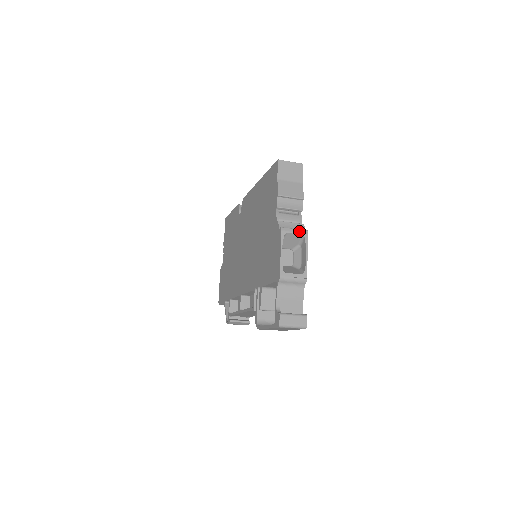
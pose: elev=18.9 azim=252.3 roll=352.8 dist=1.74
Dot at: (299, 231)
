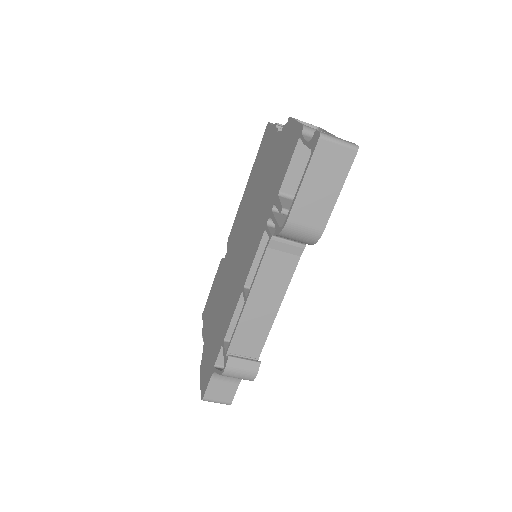
Dot at: (310, 124)
